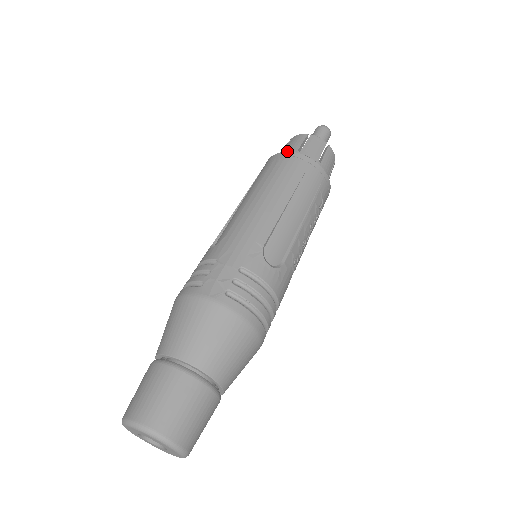
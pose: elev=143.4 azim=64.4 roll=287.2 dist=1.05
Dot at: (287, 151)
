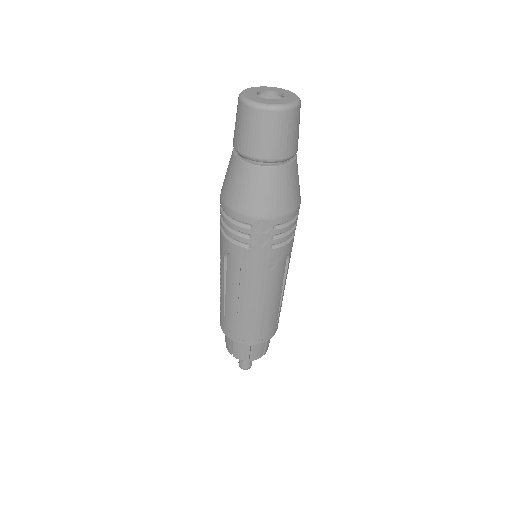
Dot at: occluded
